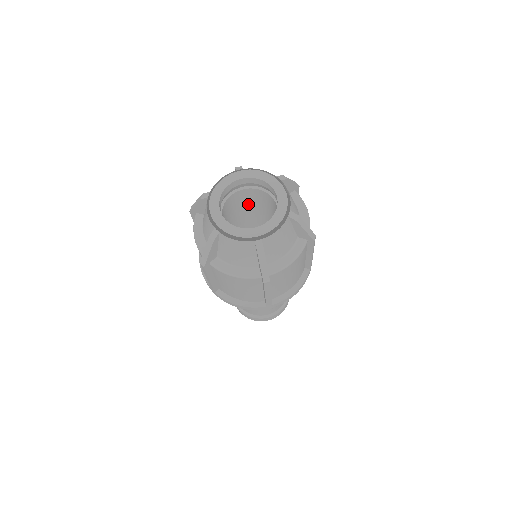
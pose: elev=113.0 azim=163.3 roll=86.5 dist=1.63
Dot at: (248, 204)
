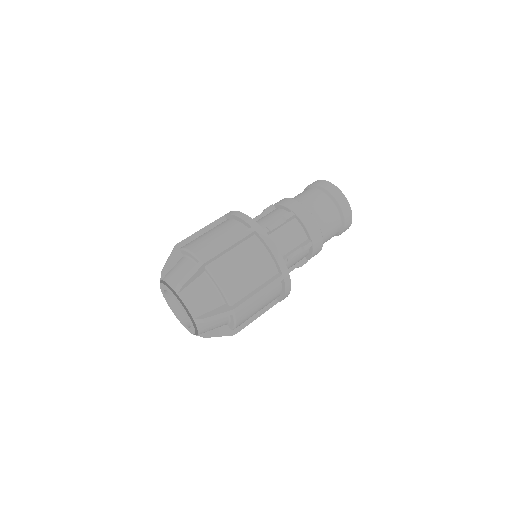
Dot at: occluded
